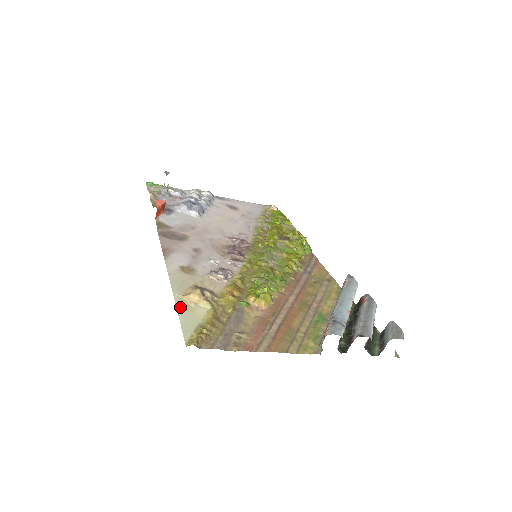
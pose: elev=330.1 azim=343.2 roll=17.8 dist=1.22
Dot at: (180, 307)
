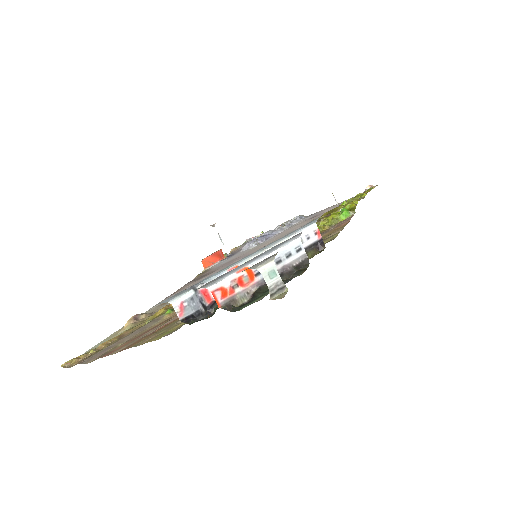
Dot at: (108, 338)
